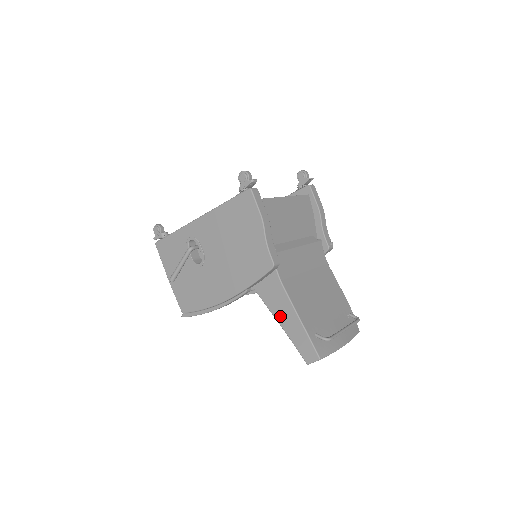
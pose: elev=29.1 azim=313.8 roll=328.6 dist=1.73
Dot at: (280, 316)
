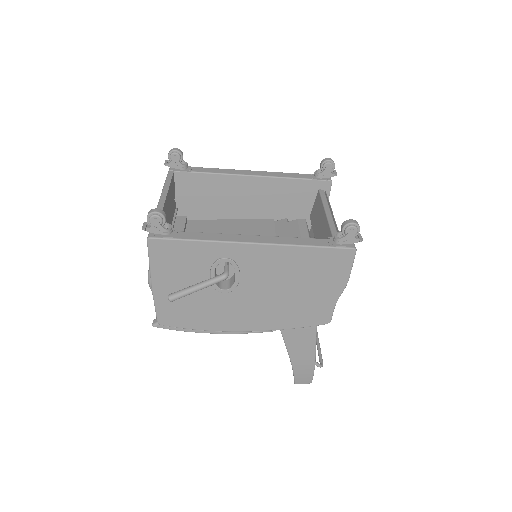
Dot at: (295, 351)
